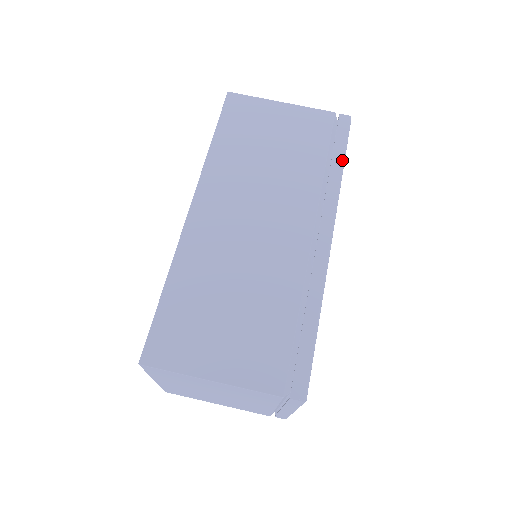
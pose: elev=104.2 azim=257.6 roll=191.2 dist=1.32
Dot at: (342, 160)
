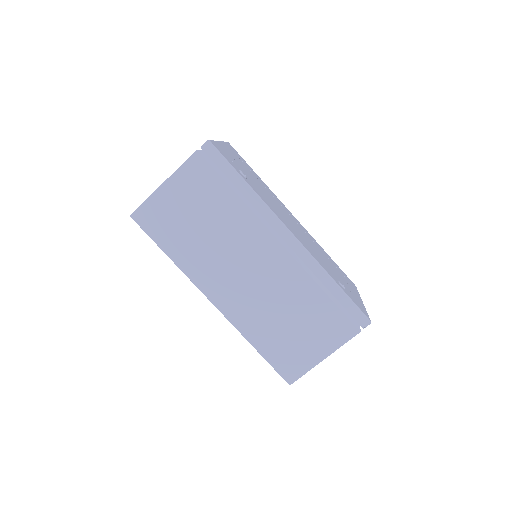
Dot at: (241, 180)
